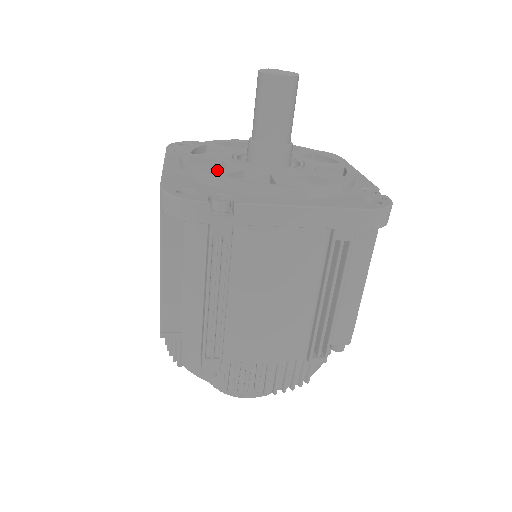
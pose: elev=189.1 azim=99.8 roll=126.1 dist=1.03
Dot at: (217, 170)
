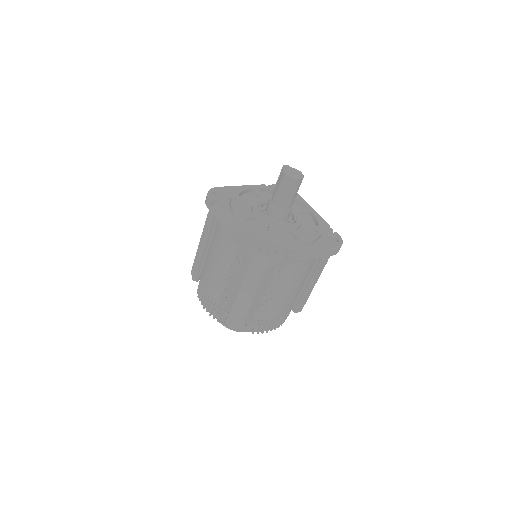
Dot at: (268, 231)
